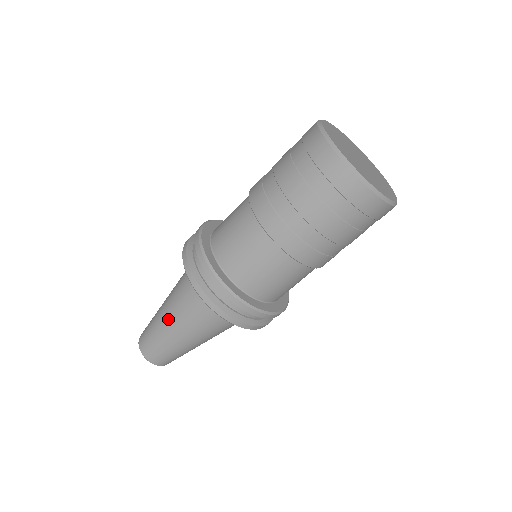
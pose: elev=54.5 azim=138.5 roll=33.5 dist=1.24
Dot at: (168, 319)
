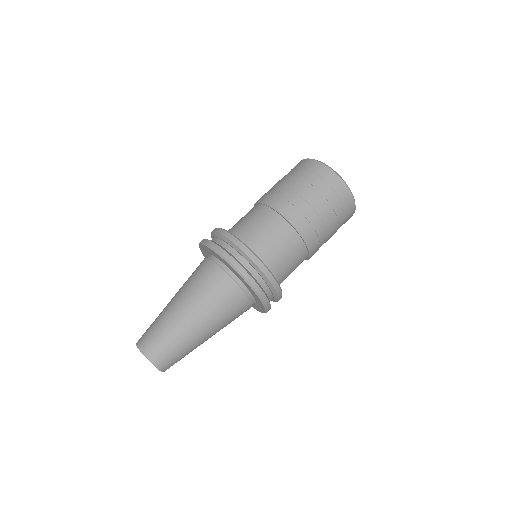
Dot at: occluded
